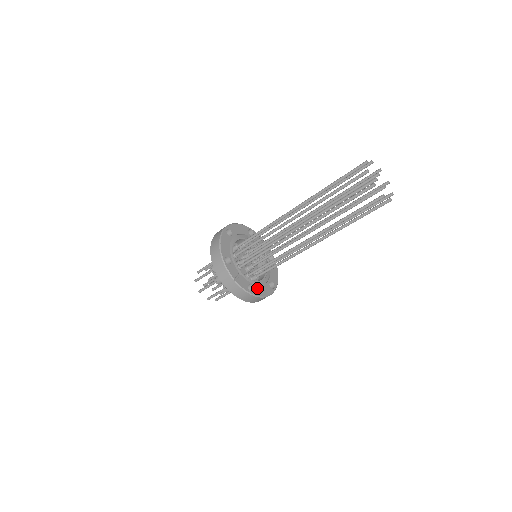
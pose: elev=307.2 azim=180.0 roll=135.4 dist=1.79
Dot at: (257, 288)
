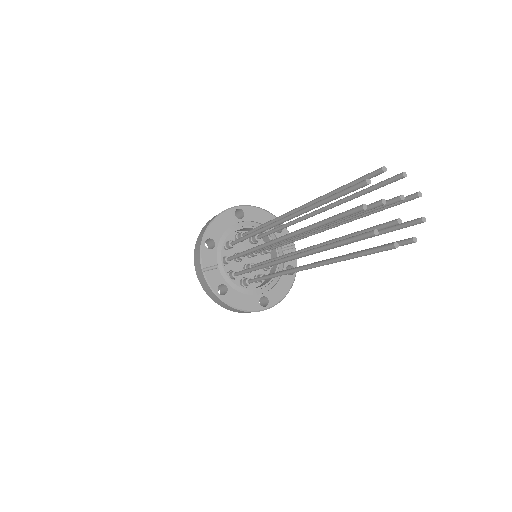
Dot at: (234, 294)
